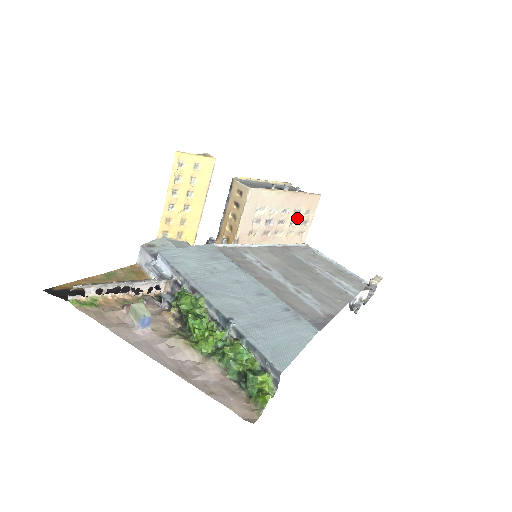
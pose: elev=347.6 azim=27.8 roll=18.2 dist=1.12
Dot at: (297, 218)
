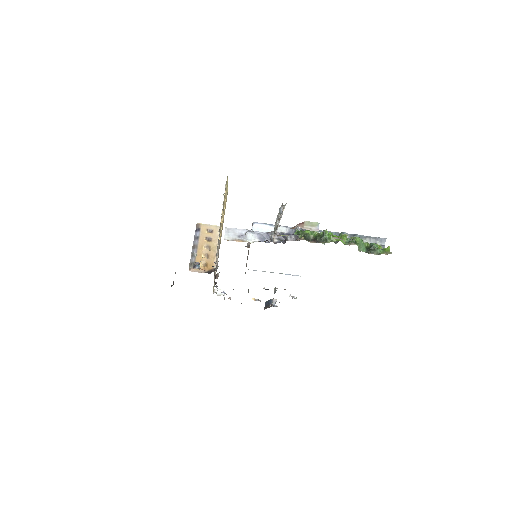
Dot at: occluded
